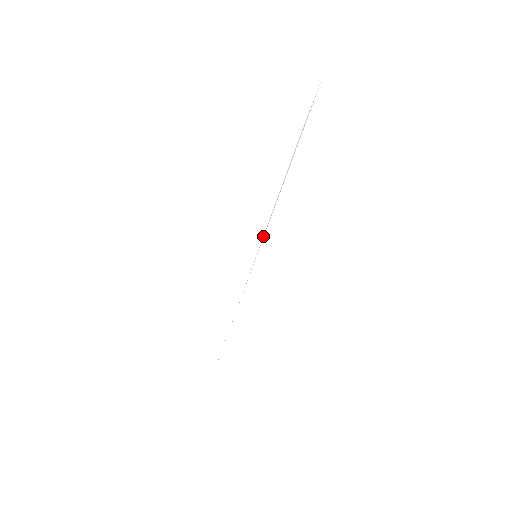
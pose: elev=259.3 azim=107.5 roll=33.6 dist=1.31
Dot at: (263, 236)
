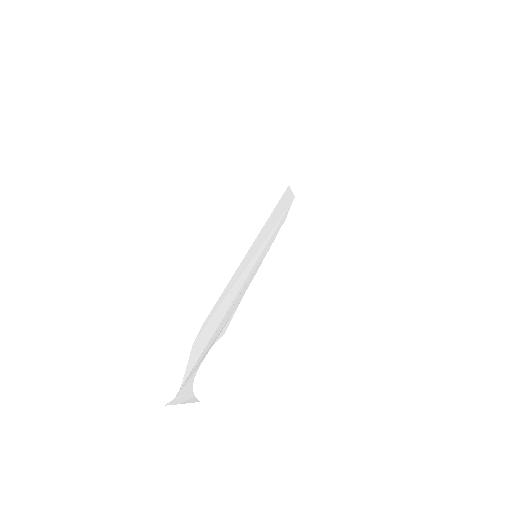
Dot at: (252, 279)
